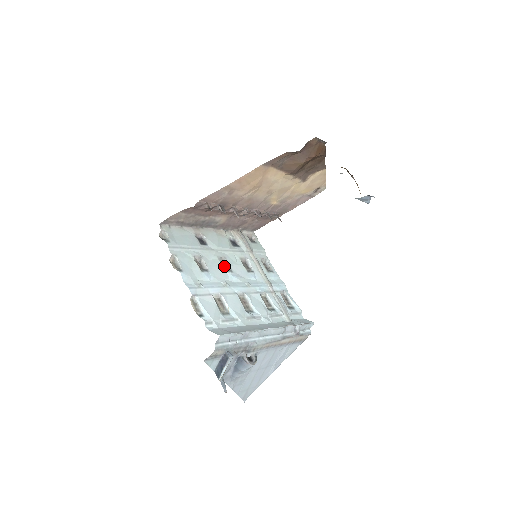
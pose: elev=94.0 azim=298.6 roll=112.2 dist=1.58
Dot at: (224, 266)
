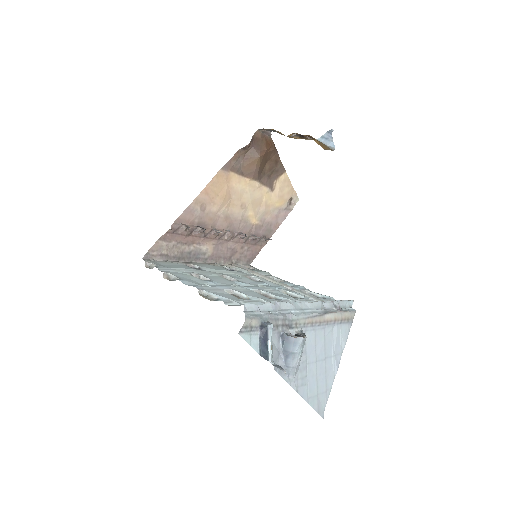
Dot at: occluded
